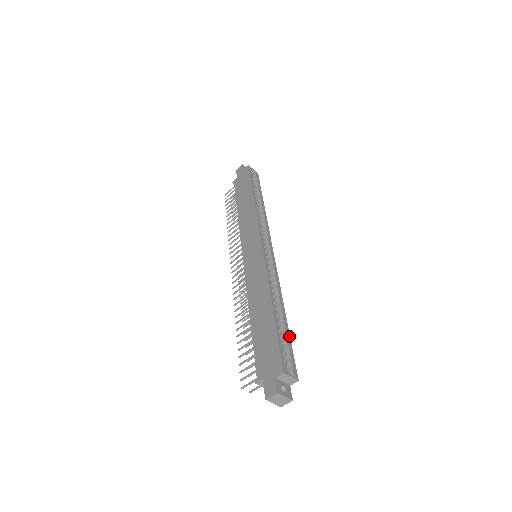
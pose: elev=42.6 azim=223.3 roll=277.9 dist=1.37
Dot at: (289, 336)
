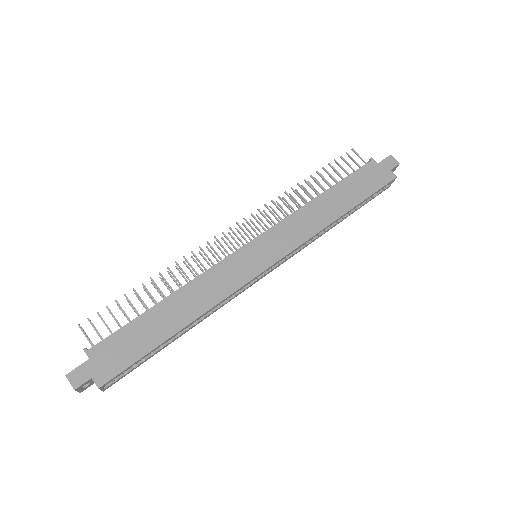
Dot at: occluded
